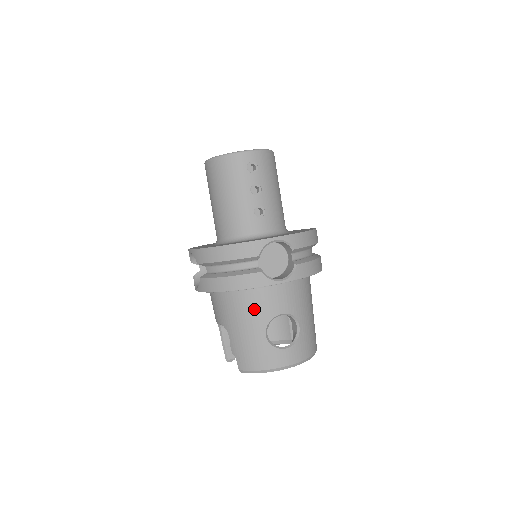
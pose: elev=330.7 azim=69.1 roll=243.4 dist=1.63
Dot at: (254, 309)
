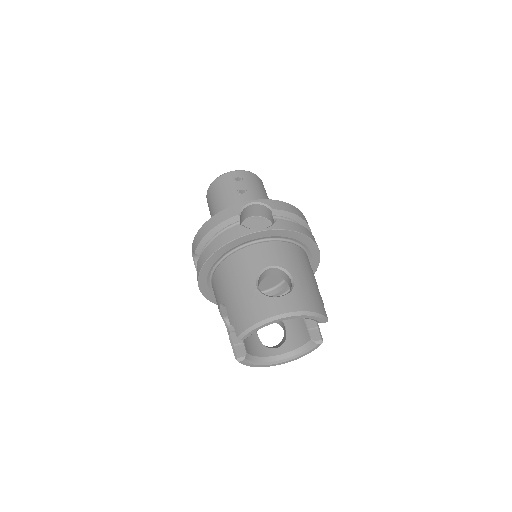
Dot at: (243, 266)
